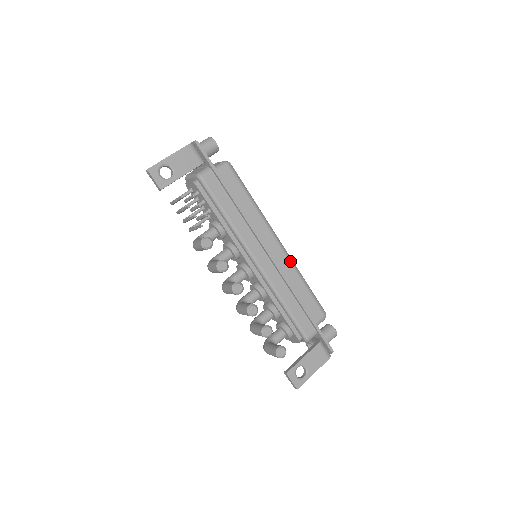
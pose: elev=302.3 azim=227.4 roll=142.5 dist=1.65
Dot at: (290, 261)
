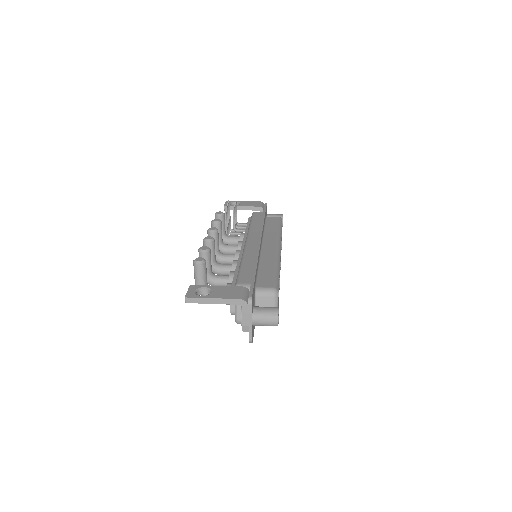
Dot at: (277, 255)
